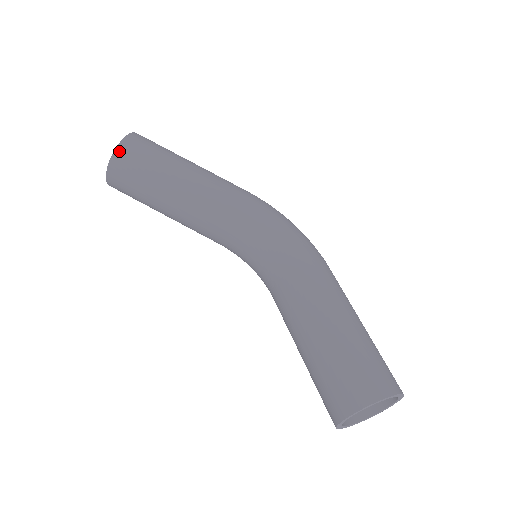
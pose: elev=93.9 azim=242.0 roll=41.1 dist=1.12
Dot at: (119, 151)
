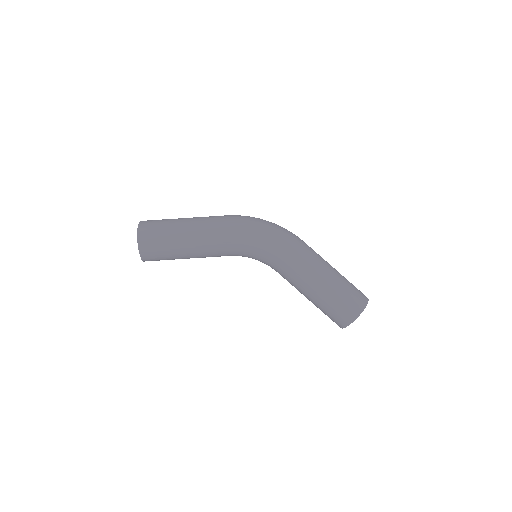
Dot at: (142, 253)
